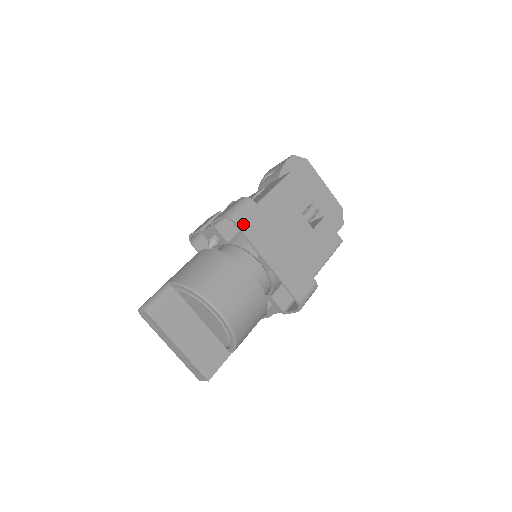
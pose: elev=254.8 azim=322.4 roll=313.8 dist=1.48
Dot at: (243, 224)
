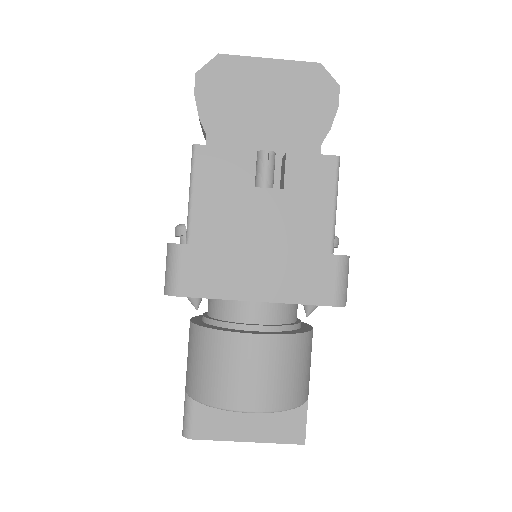
Dot at: (190, 288)
